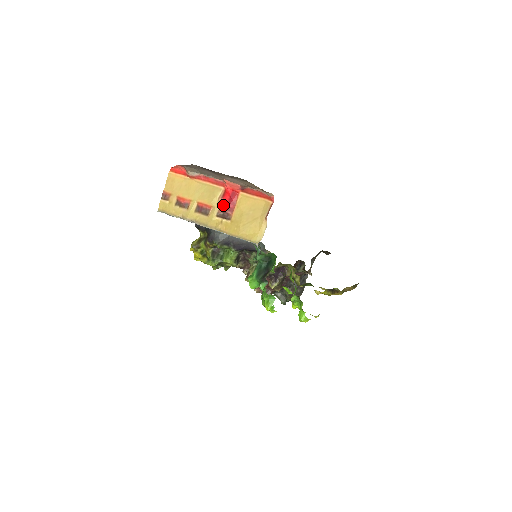
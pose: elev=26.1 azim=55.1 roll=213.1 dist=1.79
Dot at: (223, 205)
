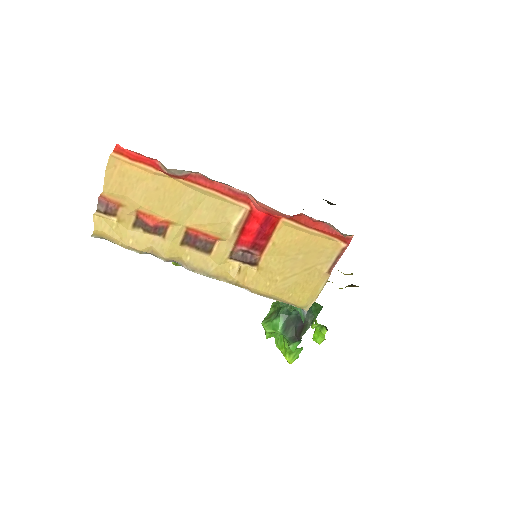
Dot at: (244, 239)
